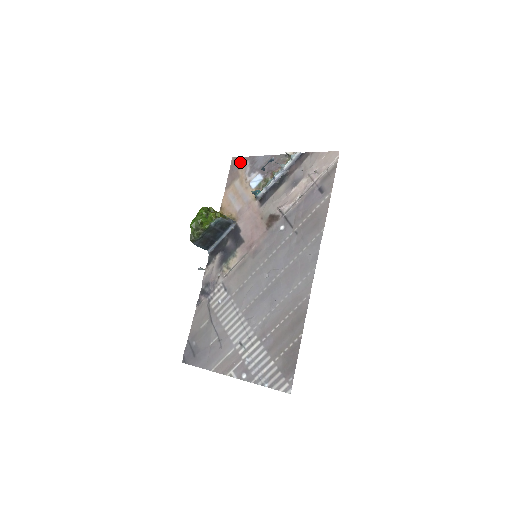
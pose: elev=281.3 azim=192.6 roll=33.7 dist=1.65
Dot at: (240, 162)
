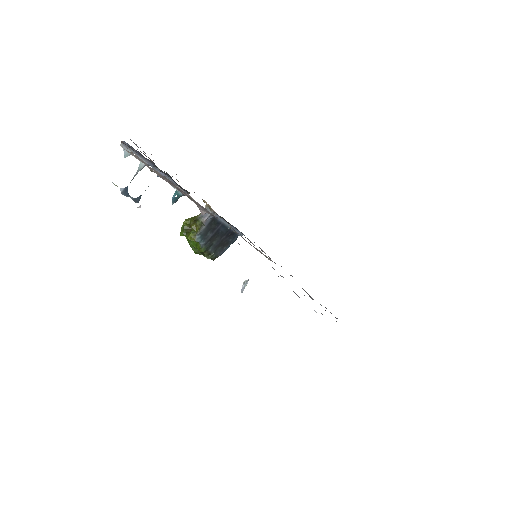
Dot at: occluded
